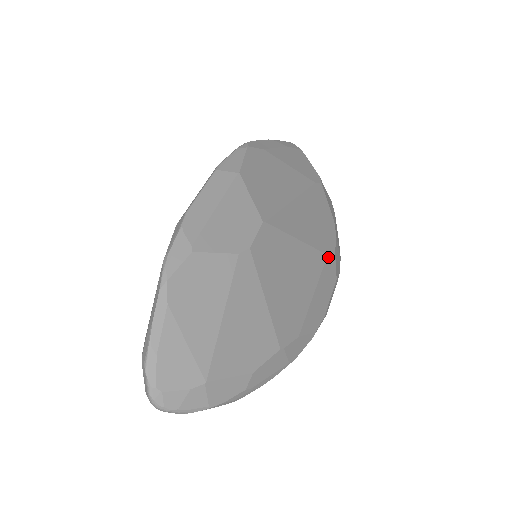
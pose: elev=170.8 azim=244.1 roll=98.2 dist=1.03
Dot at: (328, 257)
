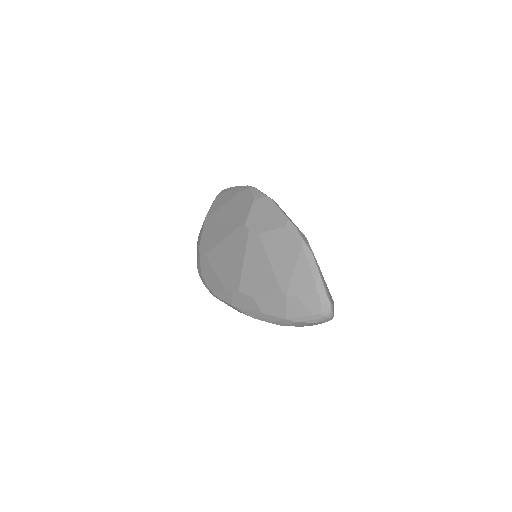
Dot at: occluded
